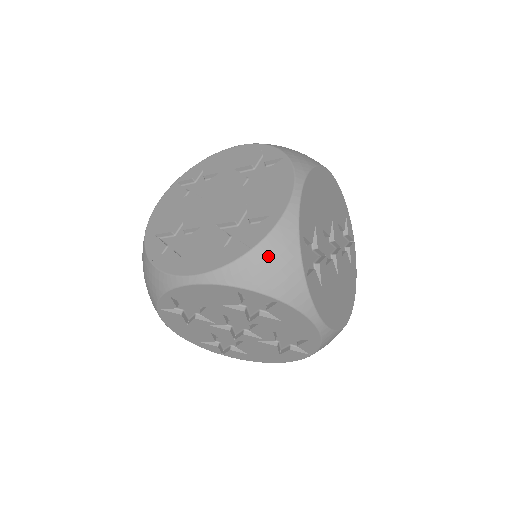
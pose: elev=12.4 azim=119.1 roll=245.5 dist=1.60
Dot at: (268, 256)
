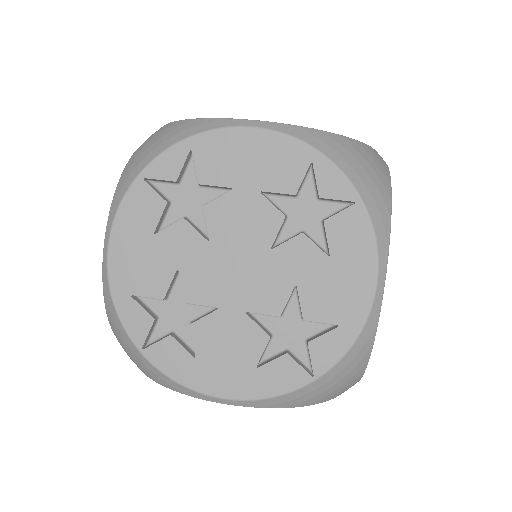
Dot at: (333, 381)
